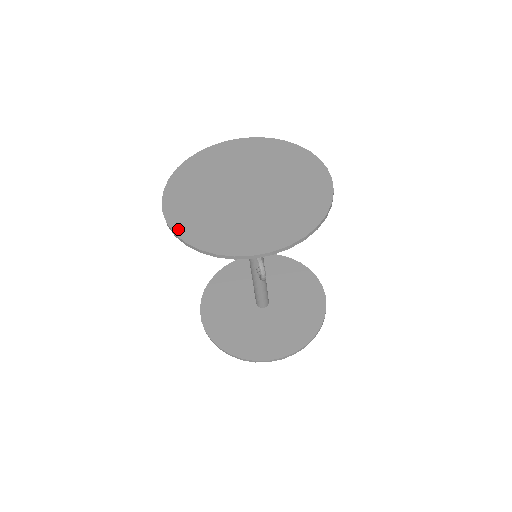
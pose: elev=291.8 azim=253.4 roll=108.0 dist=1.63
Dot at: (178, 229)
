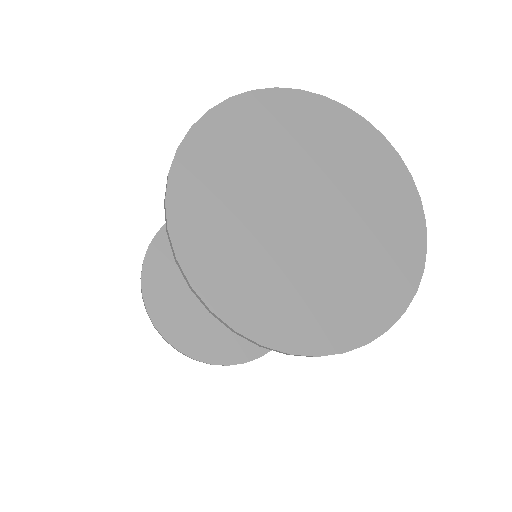
Dot at: (289, 344)
